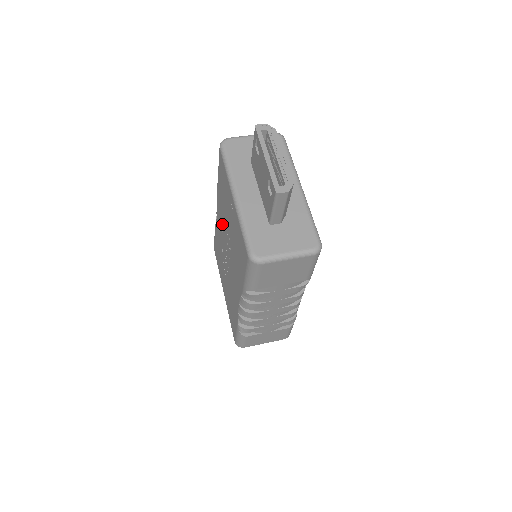
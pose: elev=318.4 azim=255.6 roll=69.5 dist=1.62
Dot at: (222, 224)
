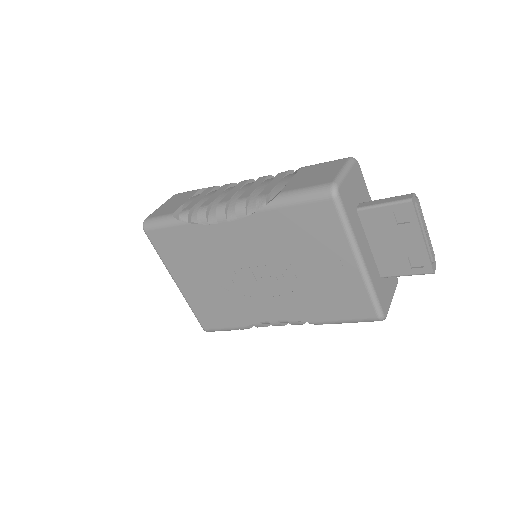
Dot at: (254, 246)
